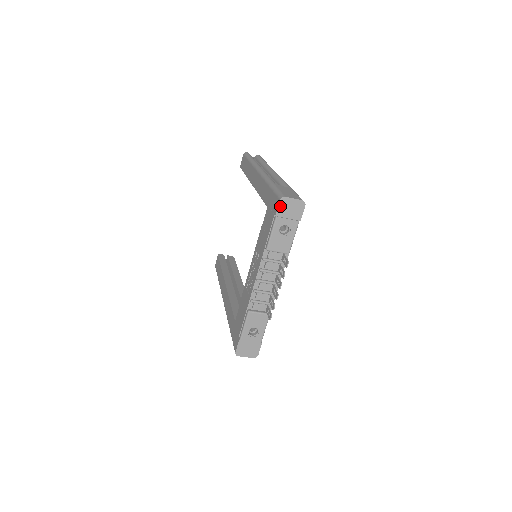
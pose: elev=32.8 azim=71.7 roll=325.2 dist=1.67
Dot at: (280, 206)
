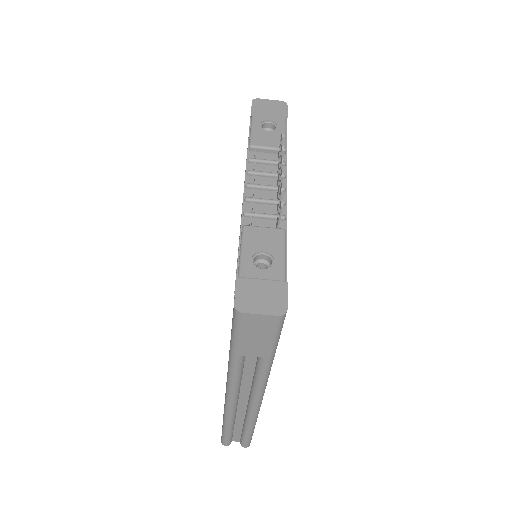
Dot at: (254, 106)
